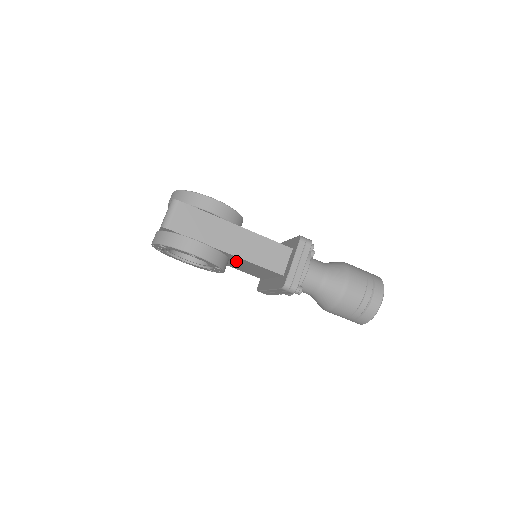
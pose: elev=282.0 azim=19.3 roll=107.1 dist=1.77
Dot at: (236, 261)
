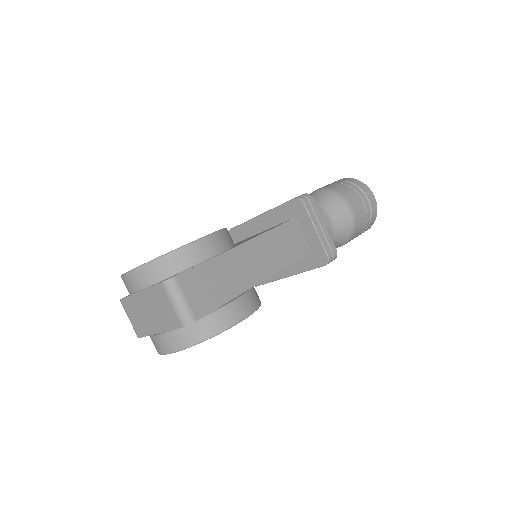
Dot at: occluded
